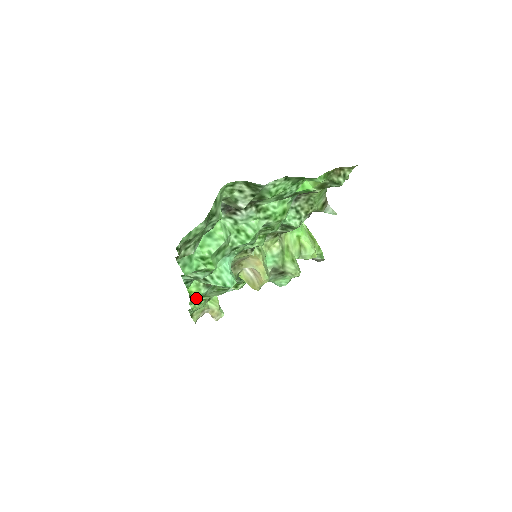
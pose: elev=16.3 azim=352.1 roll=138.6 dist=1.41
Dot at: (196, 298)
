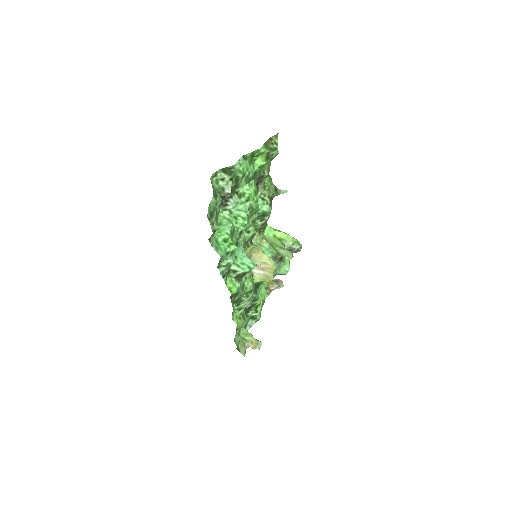
Dot at: (235, 313)
